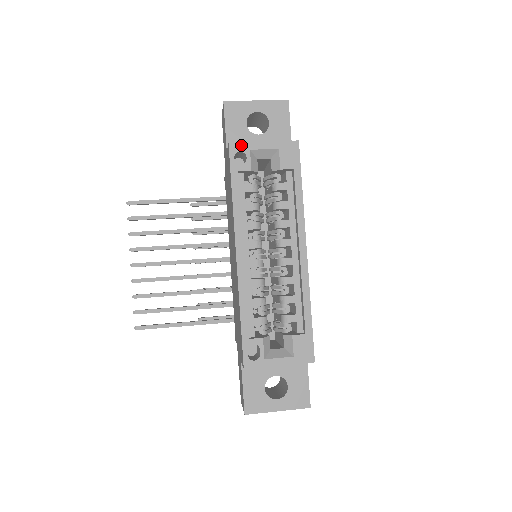
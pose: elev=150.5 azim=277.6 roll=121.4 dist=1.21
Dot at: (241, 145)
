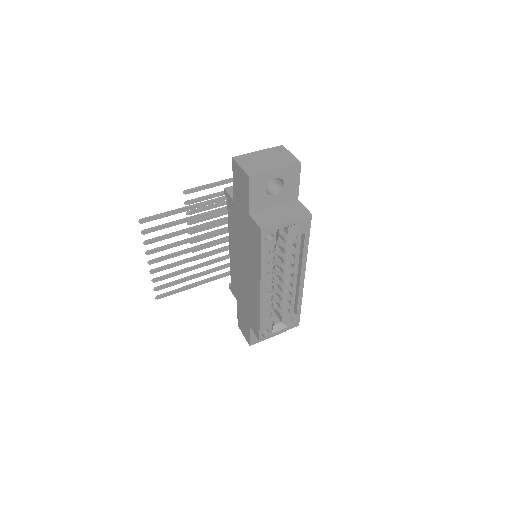
Dot at: (270, 229)
